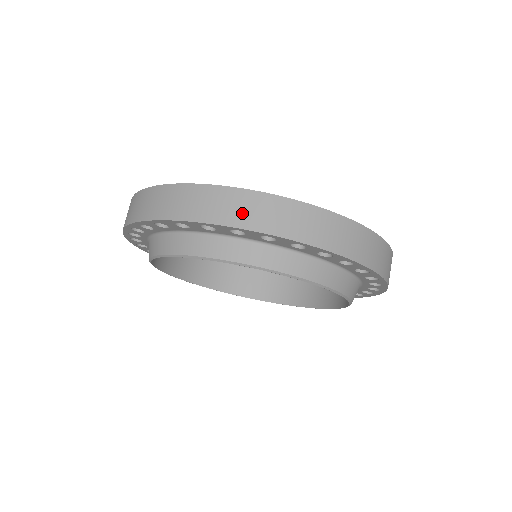
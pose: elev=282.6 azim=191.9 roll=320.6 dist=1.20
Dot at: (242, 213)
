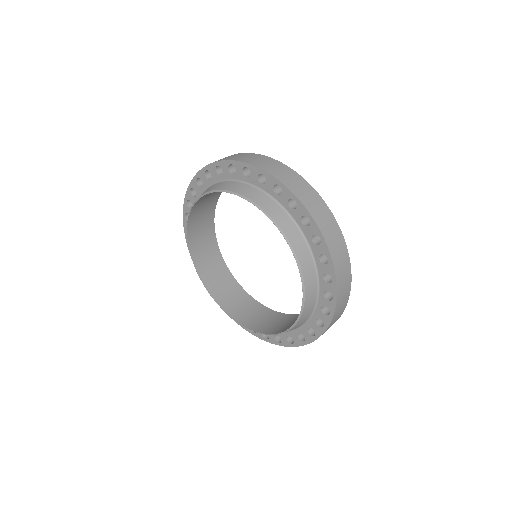
Dot at: (319, 214)
